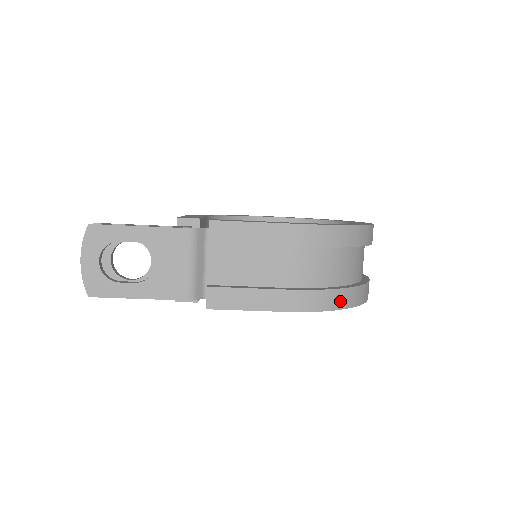
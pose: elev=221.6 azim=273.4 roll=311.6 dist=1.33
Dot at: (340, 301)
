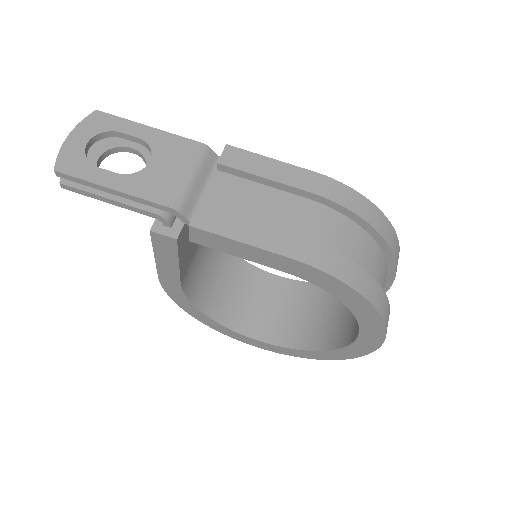
Dot at: (358, 281)
